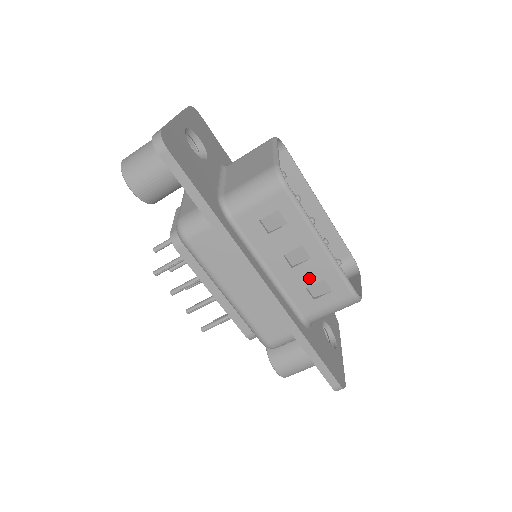
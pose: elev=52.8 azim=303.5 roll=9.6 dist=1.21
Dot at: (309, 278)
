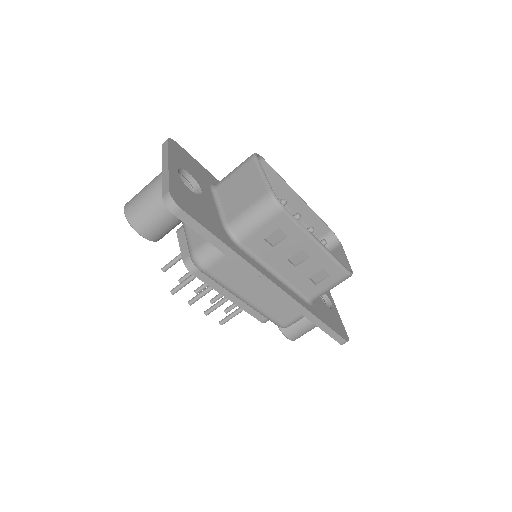
Dot at: (310, 271)
